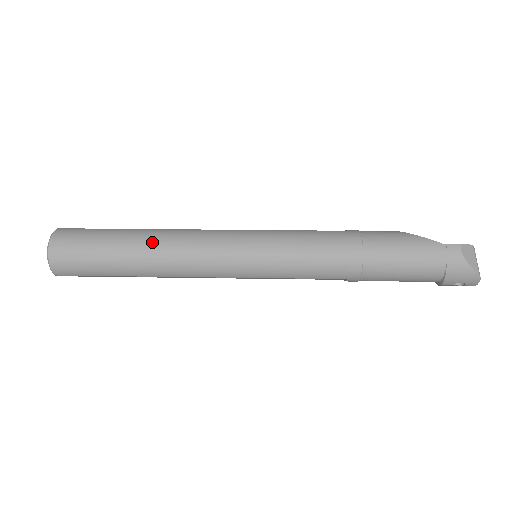
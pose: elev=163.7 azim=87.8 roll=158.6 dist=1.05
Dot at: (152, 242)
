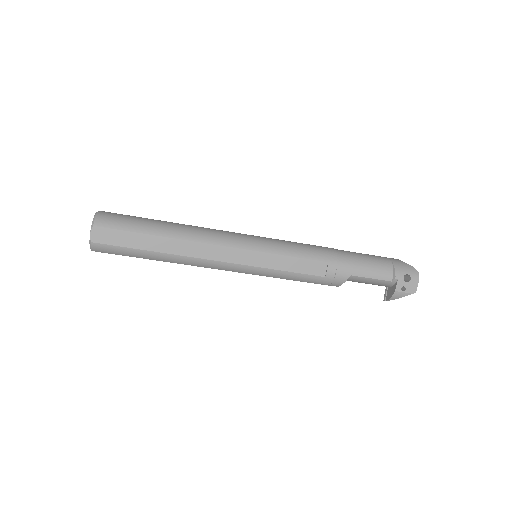
Dot at: occluded
